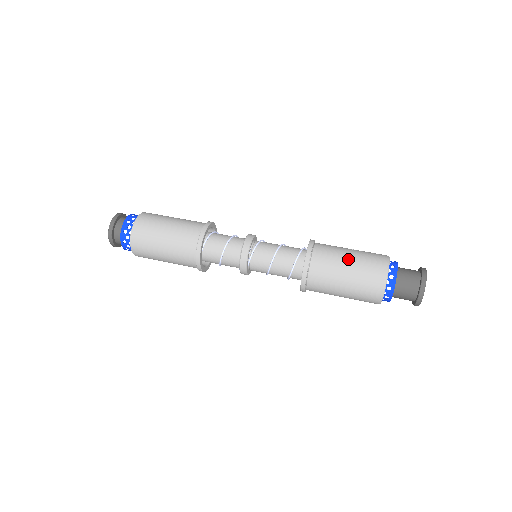
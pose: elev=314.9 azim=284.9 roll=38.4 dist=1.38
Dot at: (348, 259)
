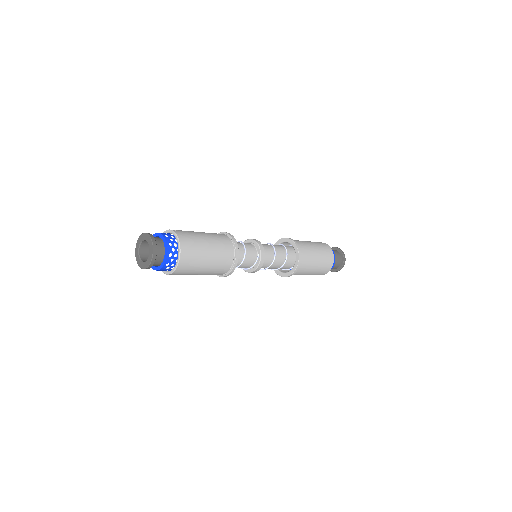
Dot at: occluded
